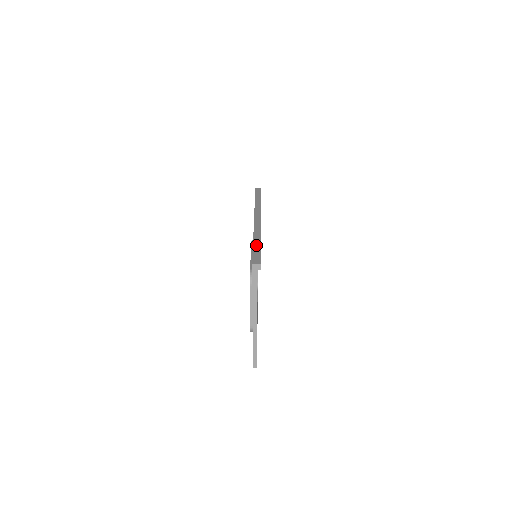
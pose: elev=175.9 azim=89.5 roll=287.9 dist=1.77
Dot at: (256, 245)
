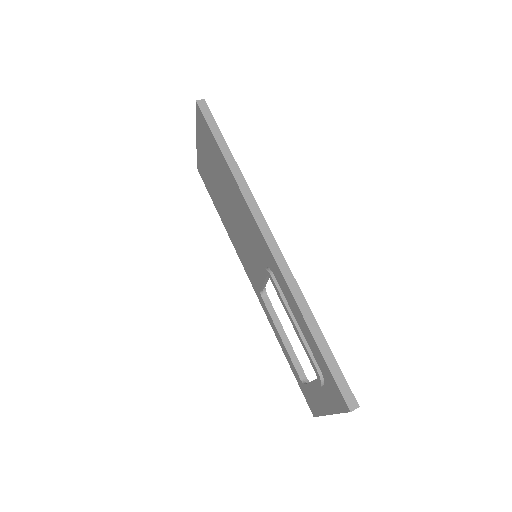
Dot at: (324, 349)
